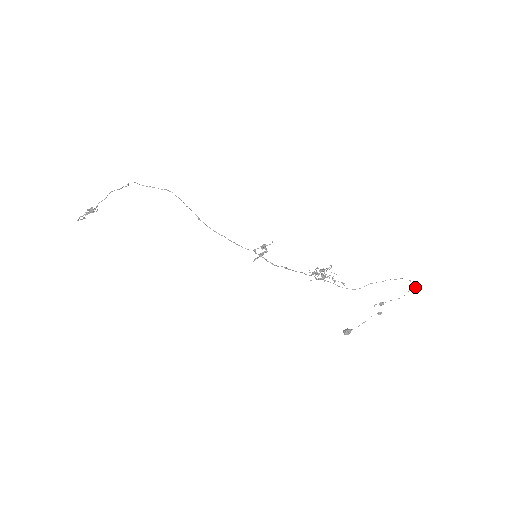
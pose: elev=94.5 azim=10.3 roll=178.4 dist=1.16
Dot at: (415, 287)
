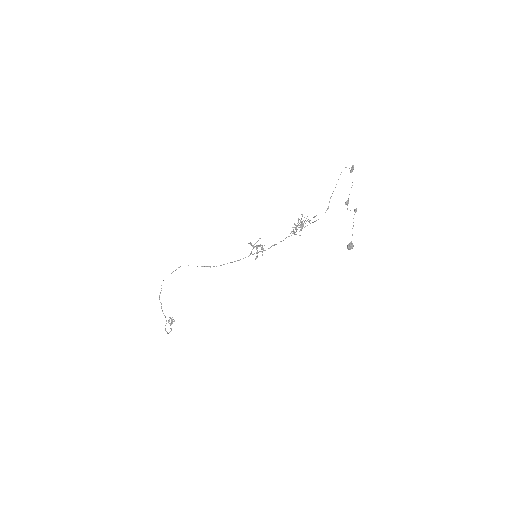
Dot at: (353, 168)
